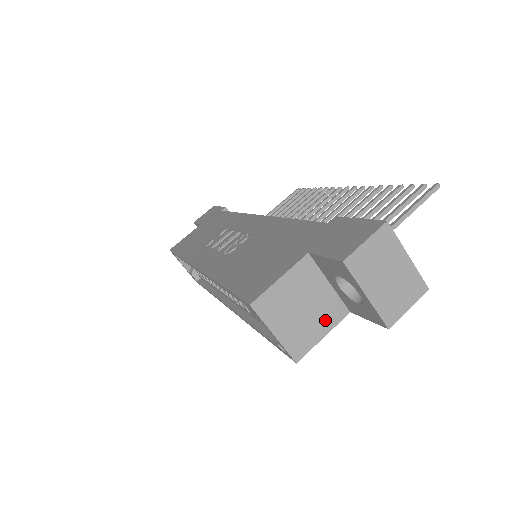
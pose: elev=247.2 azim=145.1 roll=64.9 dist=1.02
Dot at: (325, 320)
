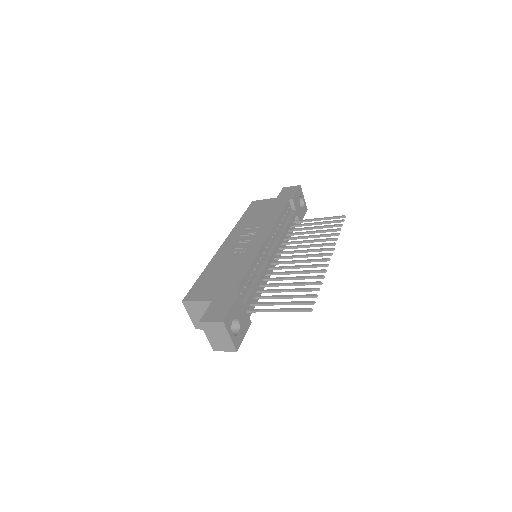
Dot at: occluded
